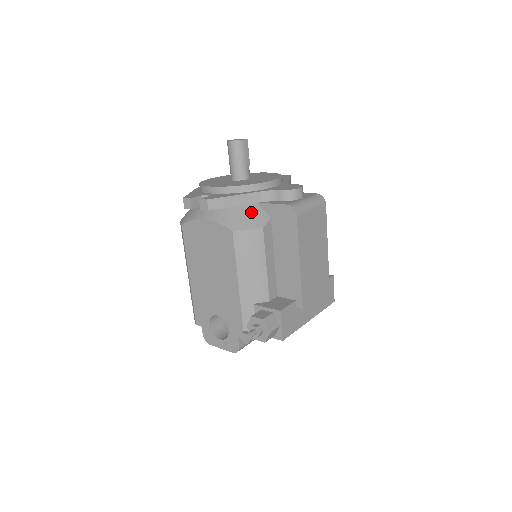
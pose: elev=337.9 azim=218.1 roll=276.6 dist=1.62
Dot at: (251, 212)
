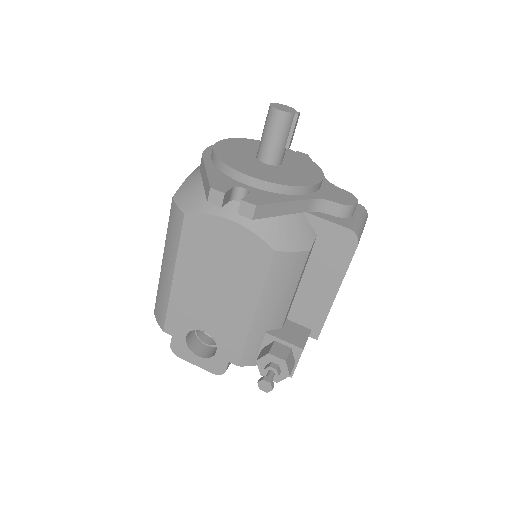
Dot at: (297, 225)
